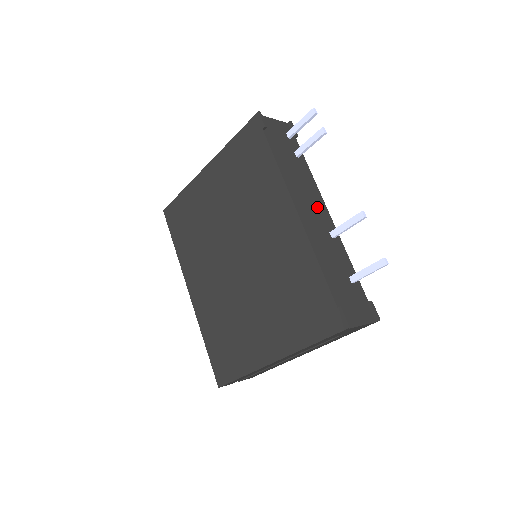
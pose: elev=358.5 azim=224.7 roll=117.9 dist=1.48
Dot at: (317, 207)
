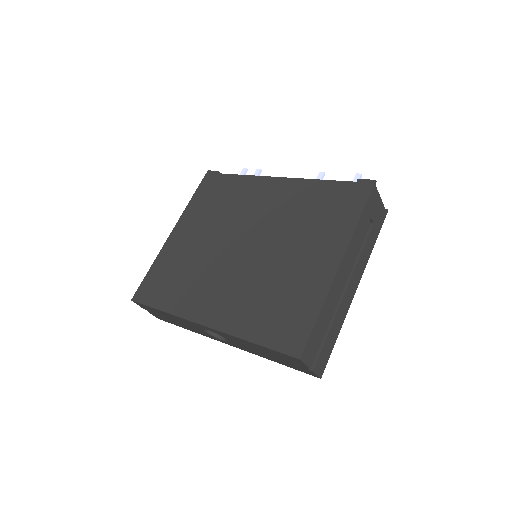
Dot at: occluded
